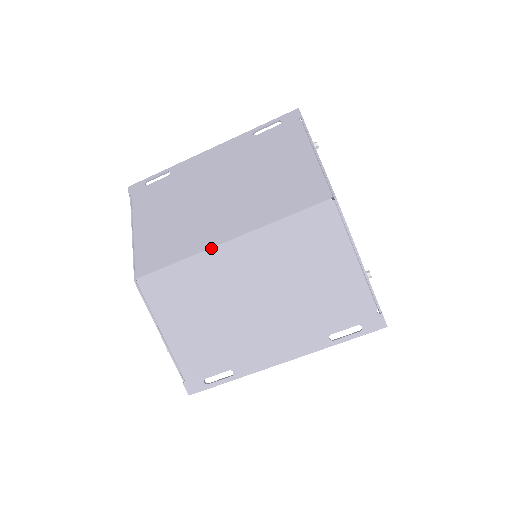
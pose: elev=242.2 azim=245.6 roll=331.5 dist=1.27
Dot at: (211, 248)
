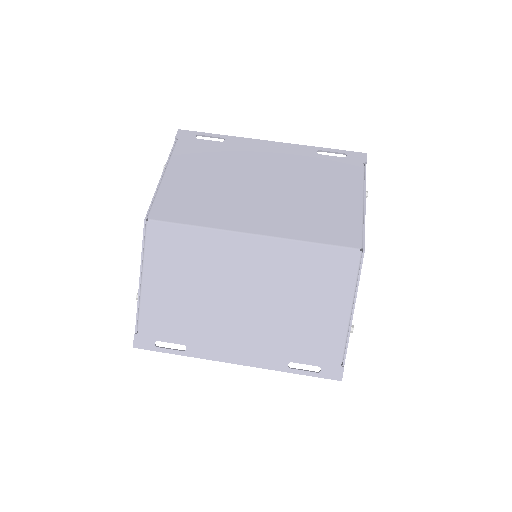
Dot at: (233, 231)
